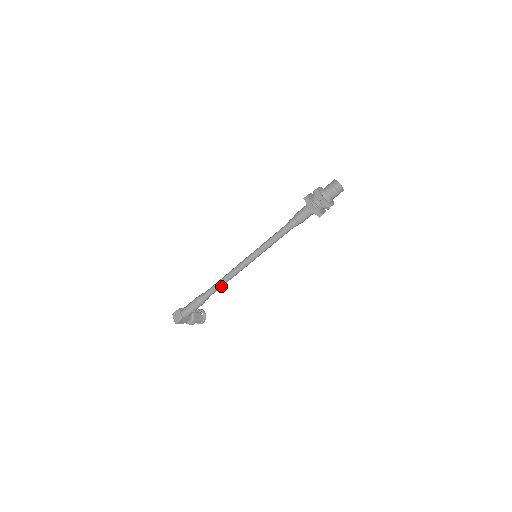
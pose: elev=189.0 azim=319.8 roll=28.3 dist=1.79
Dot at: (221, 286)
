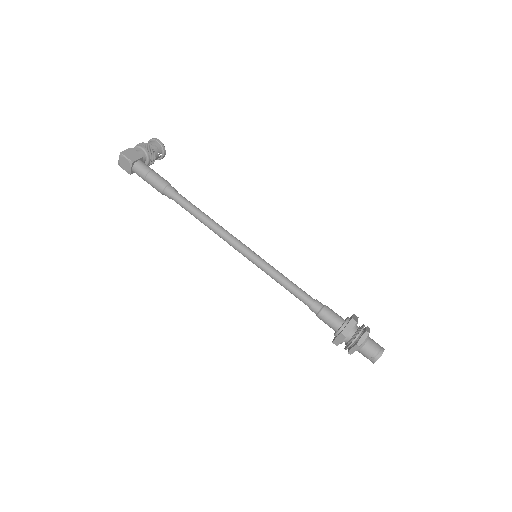
Dot at: (198, 217)
